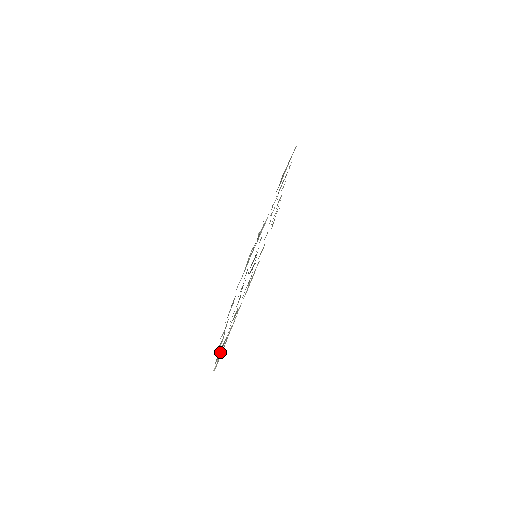
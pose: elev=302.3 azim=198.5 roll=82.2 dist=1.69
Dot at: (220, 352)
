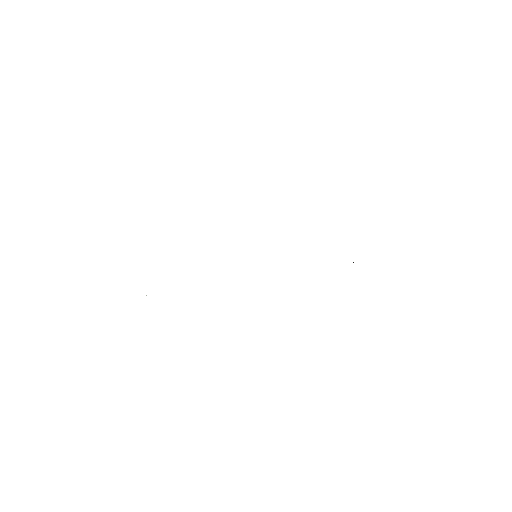
Dot at: occluded
